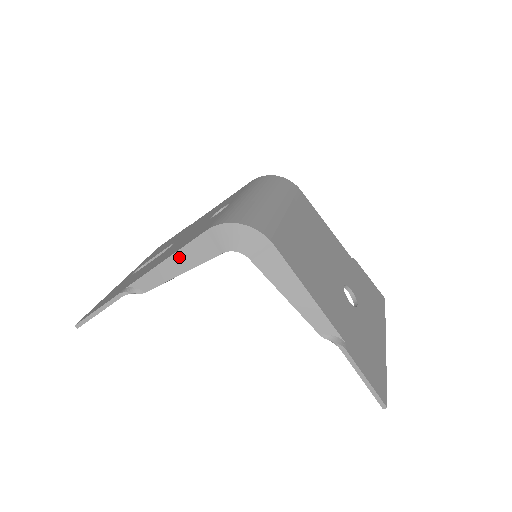
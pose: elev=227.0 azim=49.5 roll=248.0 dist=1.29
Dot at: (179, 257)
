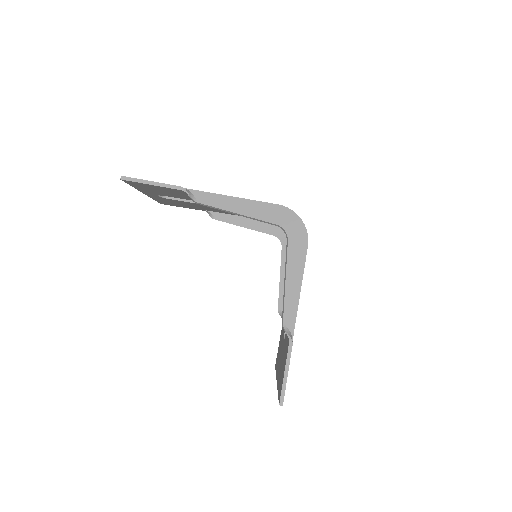
Dot at: (244, 203)
